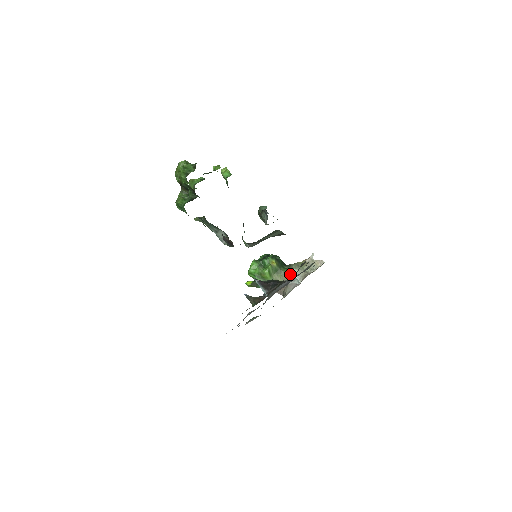
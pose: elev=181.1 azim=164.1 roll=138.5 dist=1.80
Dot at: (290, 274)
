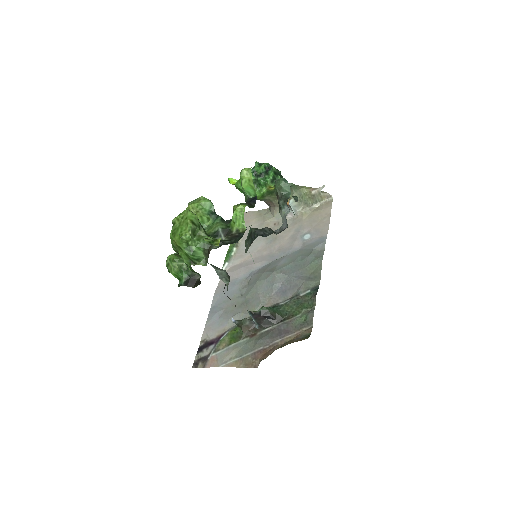
Dot at: occluded
